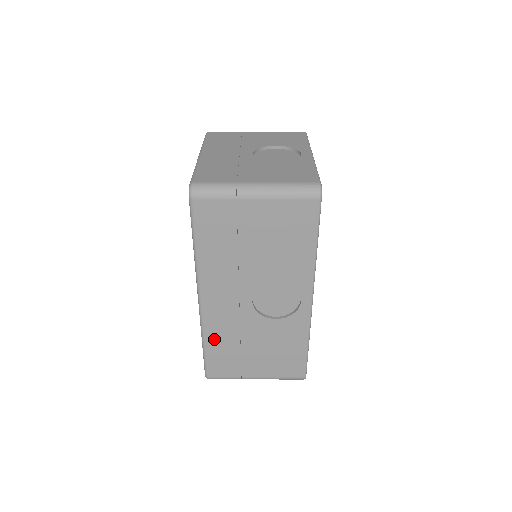
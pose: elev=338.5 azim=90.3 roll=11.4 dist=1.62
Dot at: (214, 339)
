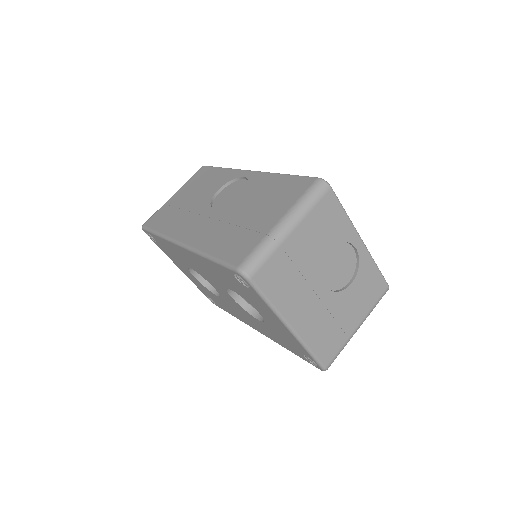
Dot at: occluded
